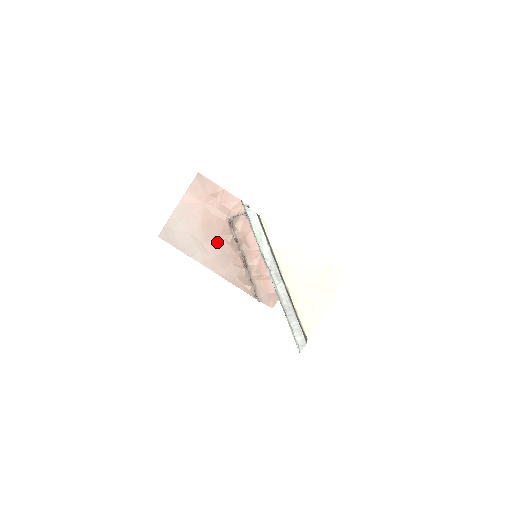
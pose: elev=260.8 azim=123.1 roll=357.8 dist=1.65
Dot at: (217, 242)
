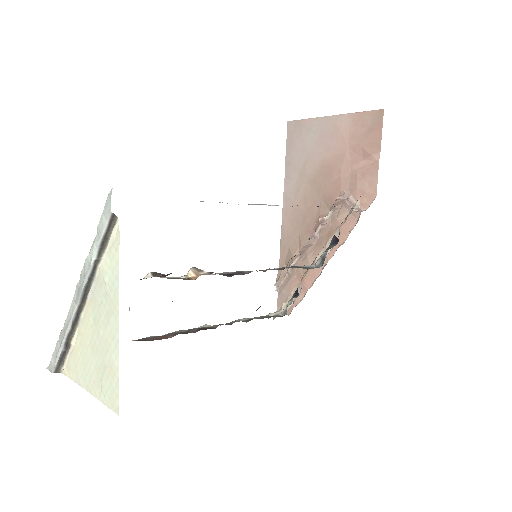
Dot at: (313, 198)
